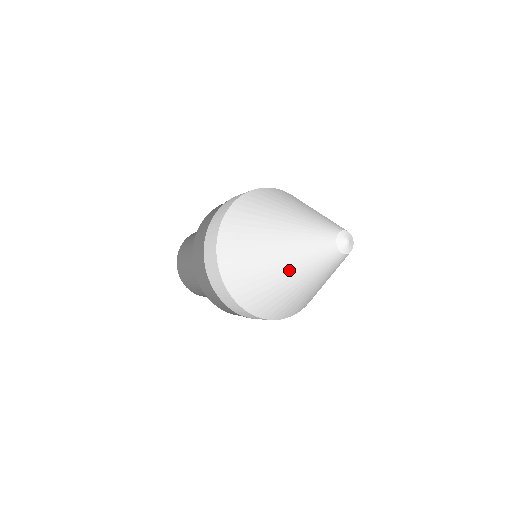
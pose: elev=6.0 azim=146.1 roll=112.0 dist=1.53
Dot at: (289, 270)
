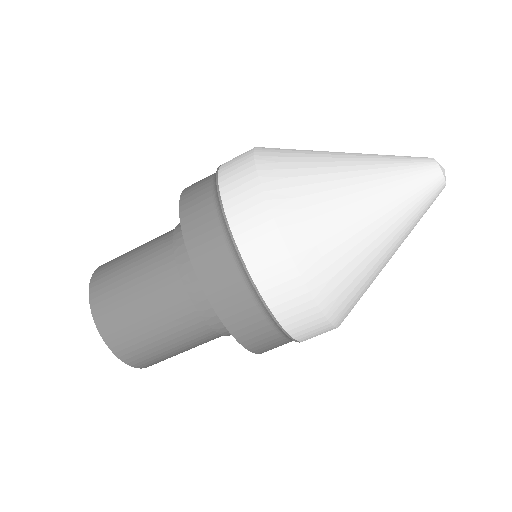
Dot at: (376, 190)
